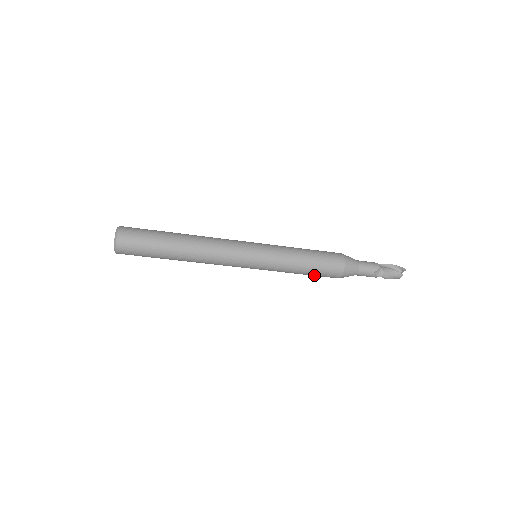
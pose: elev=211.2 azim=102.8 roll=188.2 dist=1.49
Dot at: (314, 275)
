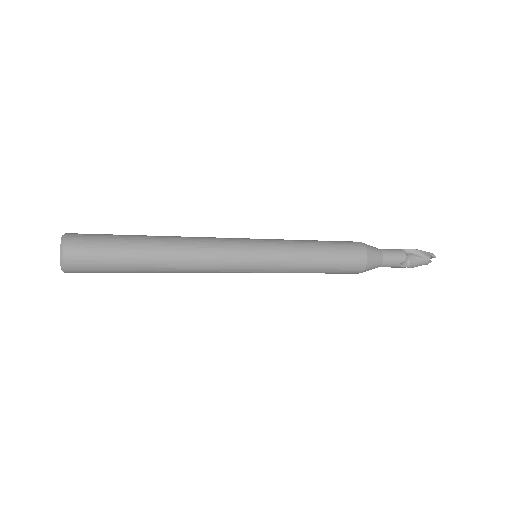
Dot at: (328, 273)
